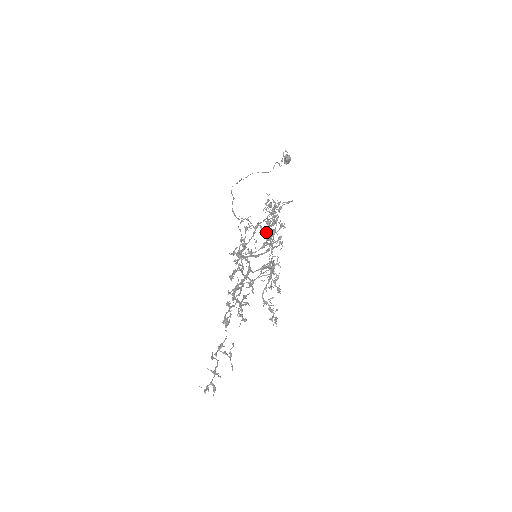
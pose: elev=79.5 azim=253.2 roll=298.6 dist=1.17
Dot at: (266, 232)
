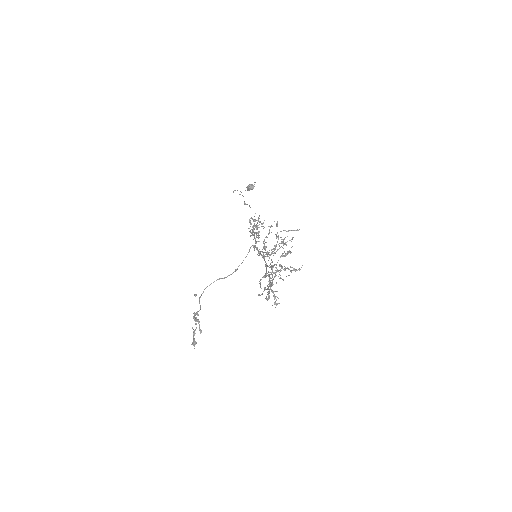
Dot at: occluded
